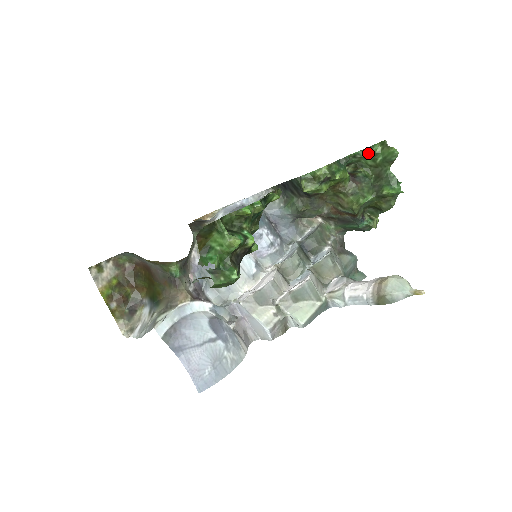
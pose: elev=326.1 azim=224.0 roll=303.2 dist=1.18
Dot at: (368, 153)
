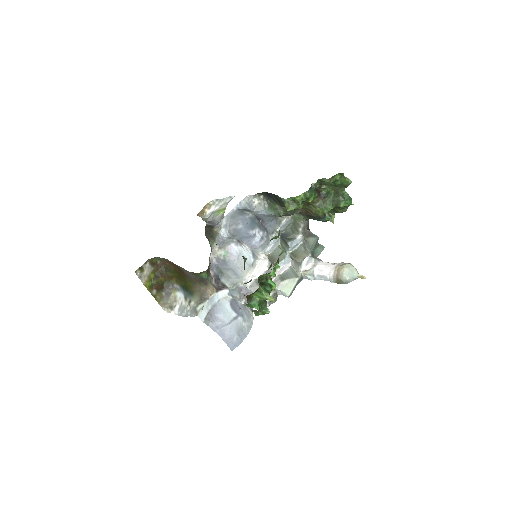
Dot at: (331, 181)
